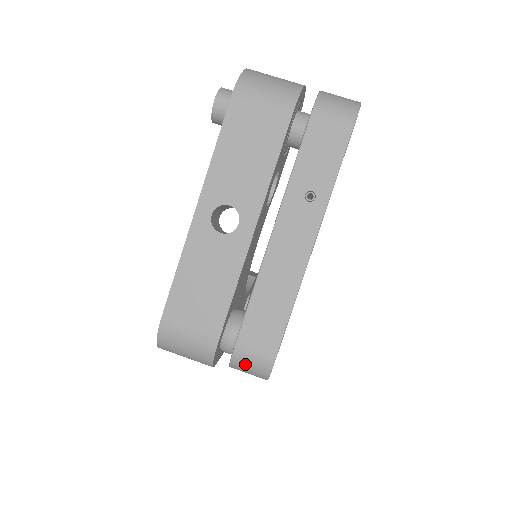
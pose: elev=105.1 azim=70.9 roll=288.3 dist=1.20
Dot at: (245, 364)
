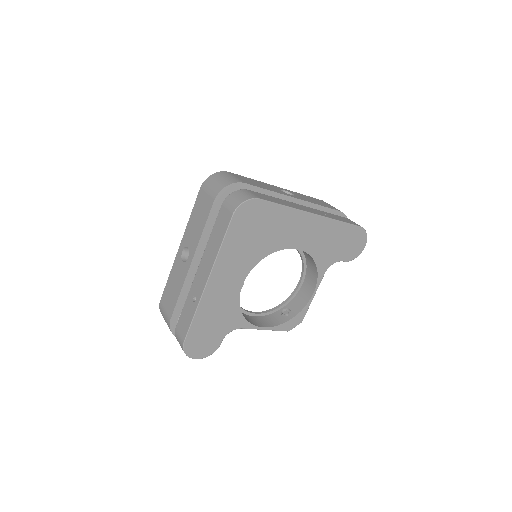
Dot at: (240, 194)
